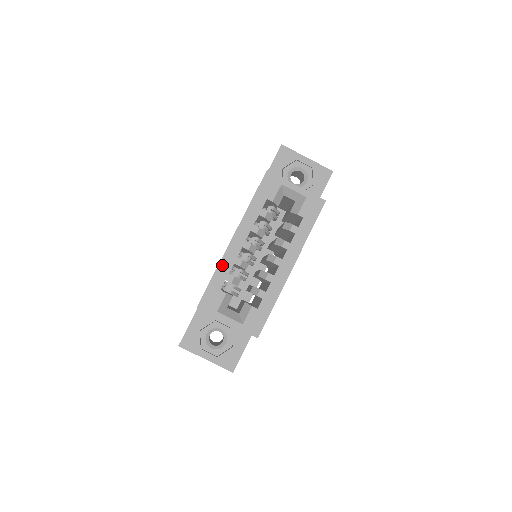
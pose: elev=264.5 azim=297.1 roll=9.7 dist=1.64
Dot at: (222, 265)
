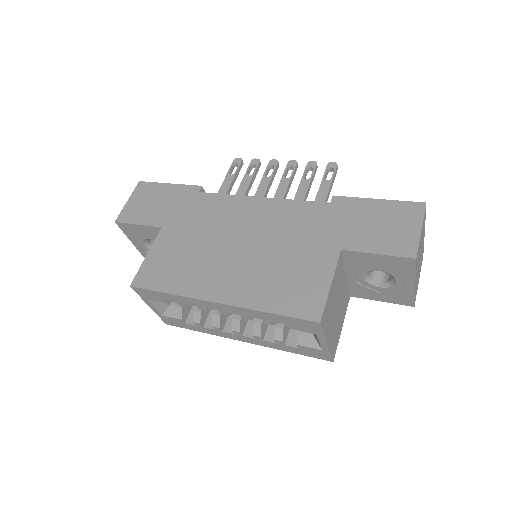
Dot at: (184, 298)
